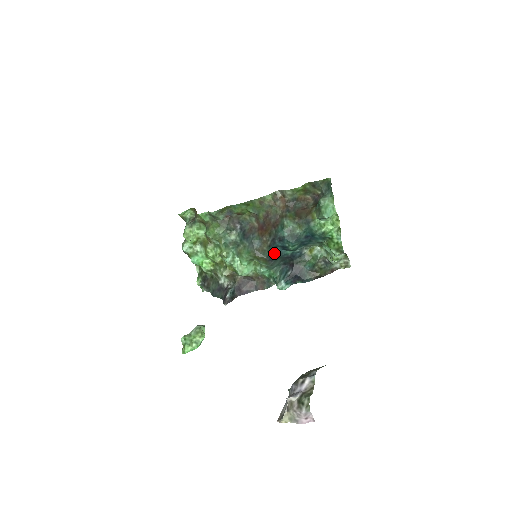
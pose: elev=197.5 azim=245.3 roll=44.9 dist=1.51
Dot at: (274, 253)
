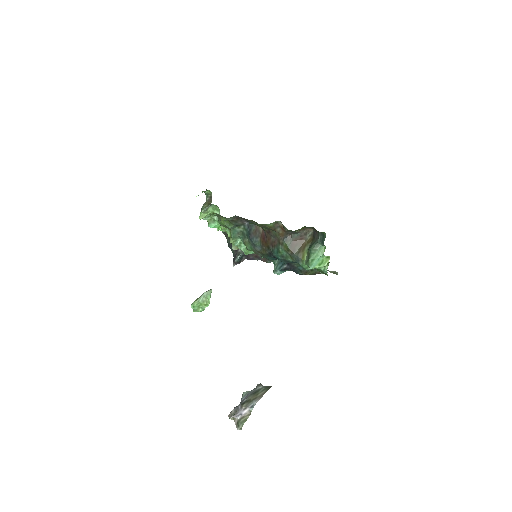
Dot at: (271, 259)
